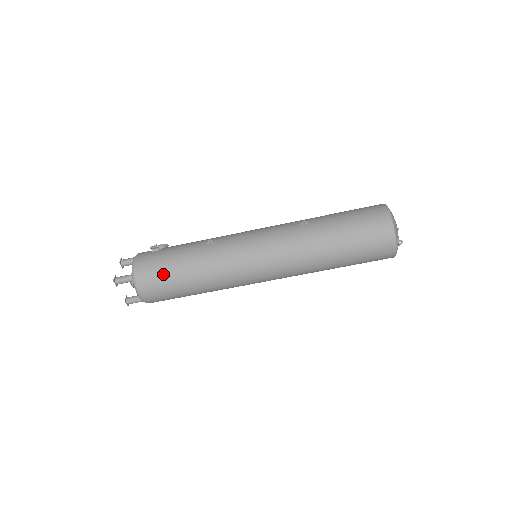
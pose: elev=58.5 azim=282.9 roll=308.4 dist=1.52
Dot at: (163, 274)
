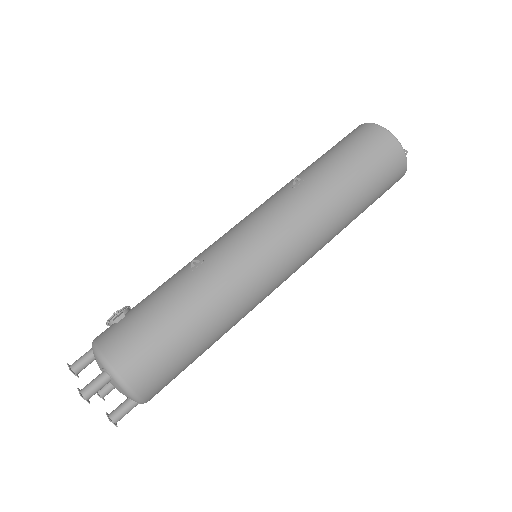
Dot at: (155, 340)
